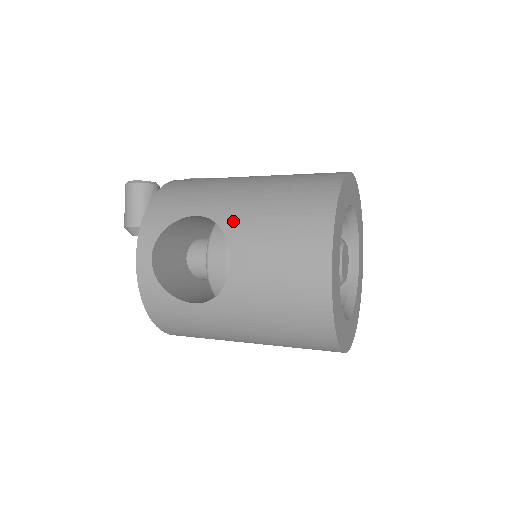
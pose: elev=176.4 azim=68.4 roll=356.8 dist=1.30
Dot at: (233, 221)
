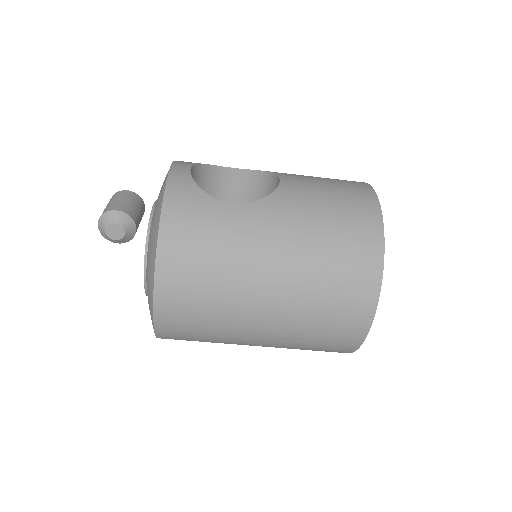
Dot at: occluded
